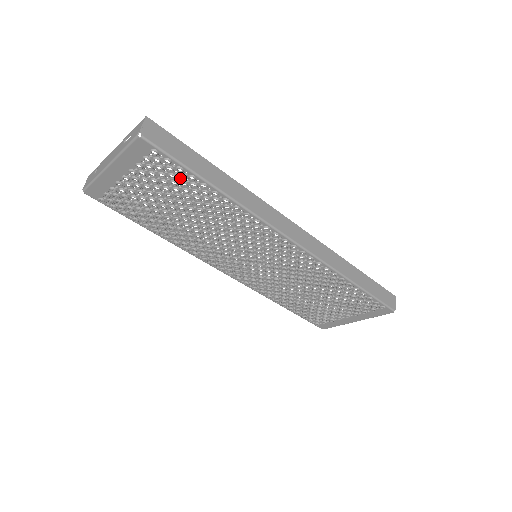
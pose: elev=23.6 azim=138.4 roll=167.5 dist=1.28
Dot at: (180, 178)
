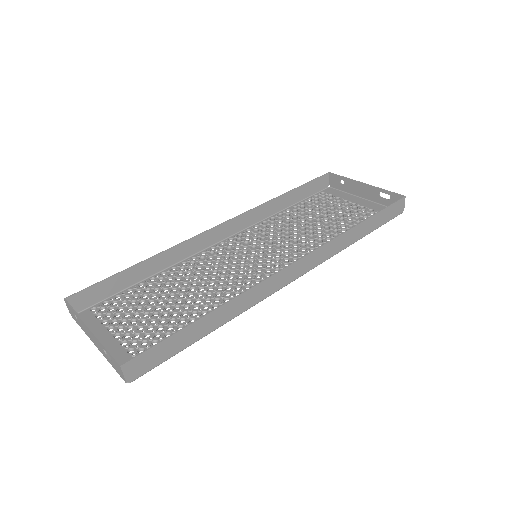
Dot at: occluded
